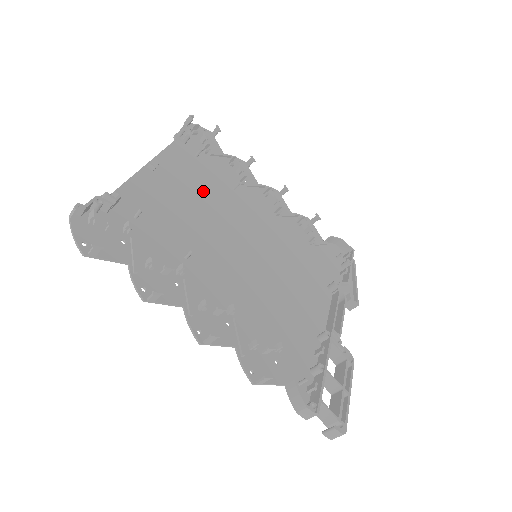
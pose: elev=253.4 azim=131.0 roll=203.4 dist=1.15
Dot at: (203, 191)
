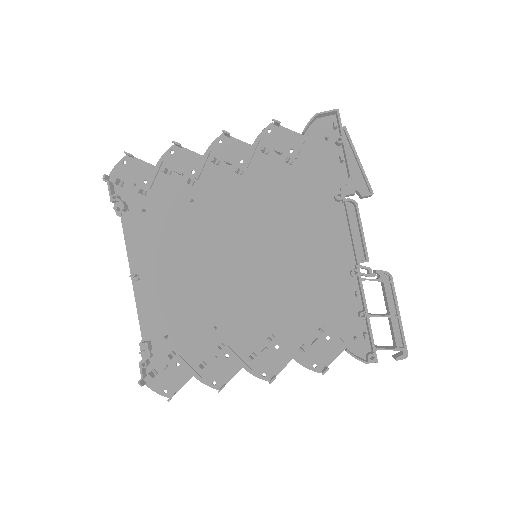
Dot at: (177, 244)
